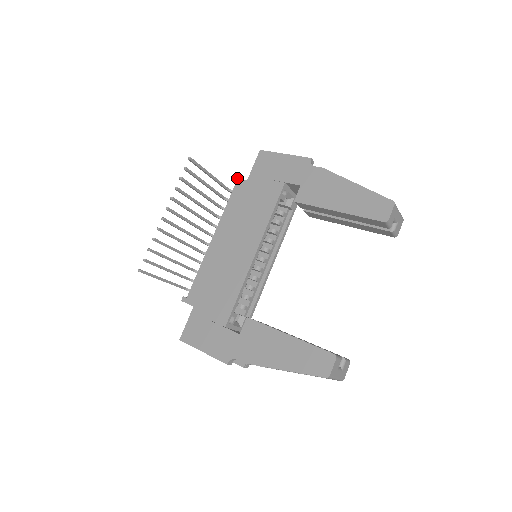
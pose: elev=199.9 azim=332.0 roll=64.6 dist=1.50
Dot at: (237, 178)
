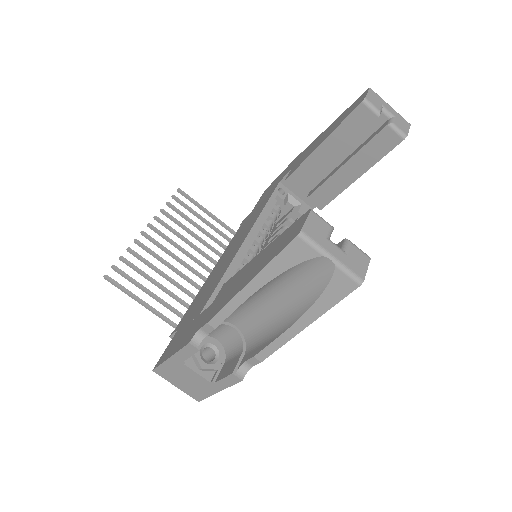
Dot at: (244, 219)
